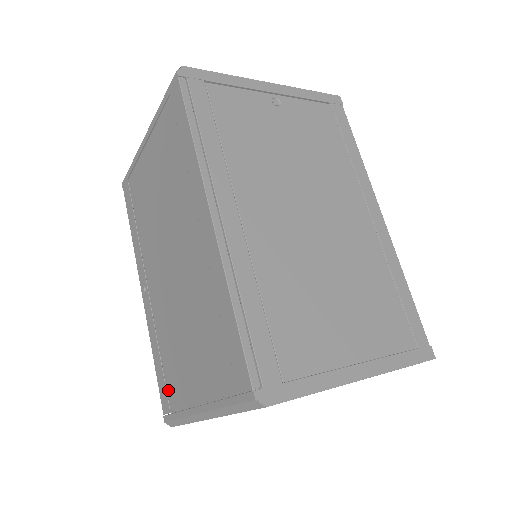
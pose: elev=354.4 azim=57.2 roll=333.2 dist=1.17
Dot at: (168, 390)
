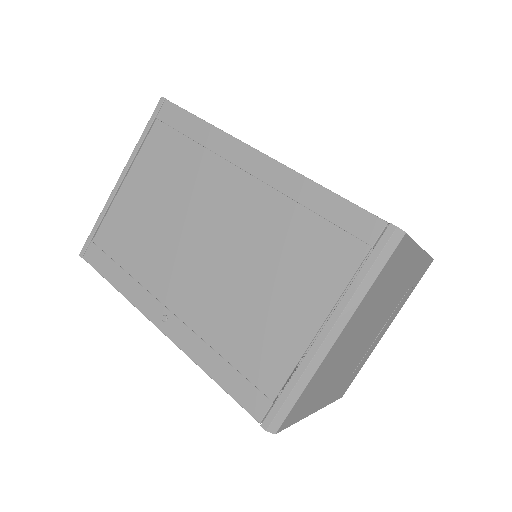
Dot at: (257, 381)
